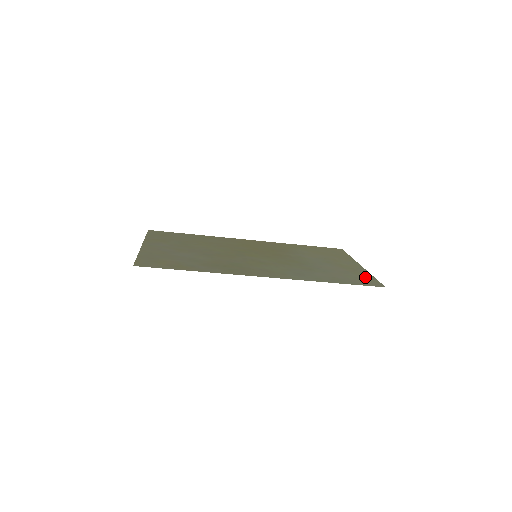
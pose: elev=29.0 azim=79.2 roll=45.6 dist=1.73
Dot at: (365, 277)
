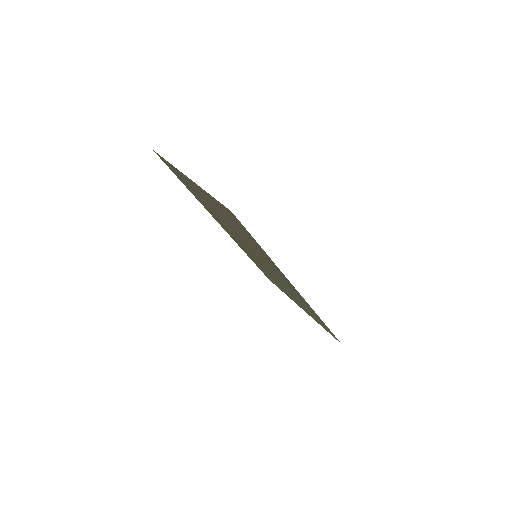
Dot at: occluded
